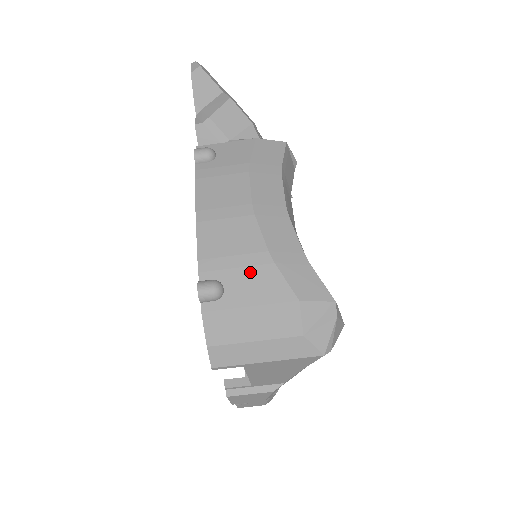
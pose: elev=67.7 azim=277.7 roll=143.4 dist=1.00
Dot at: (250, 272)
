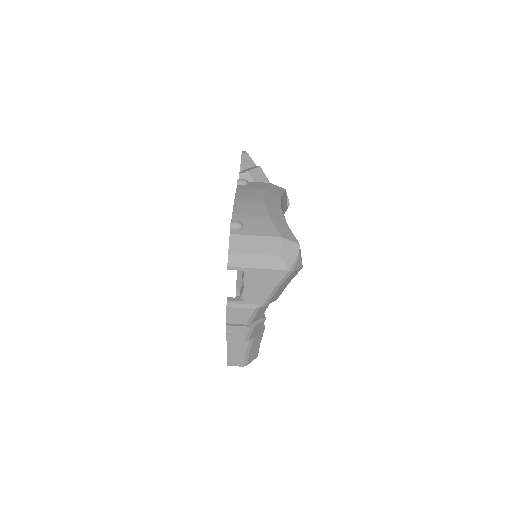
Dot at: (258, 223)
